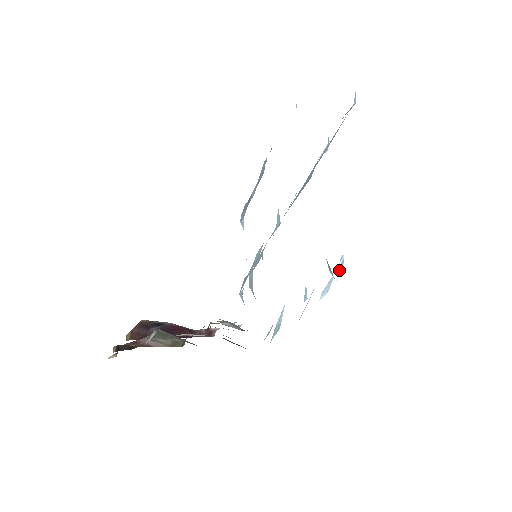
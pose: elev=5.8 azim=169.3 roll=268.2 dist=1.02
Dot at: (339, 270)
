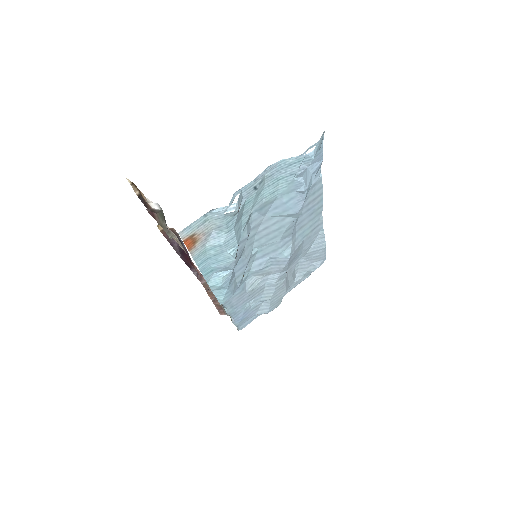
Dot at: (229, 210)
